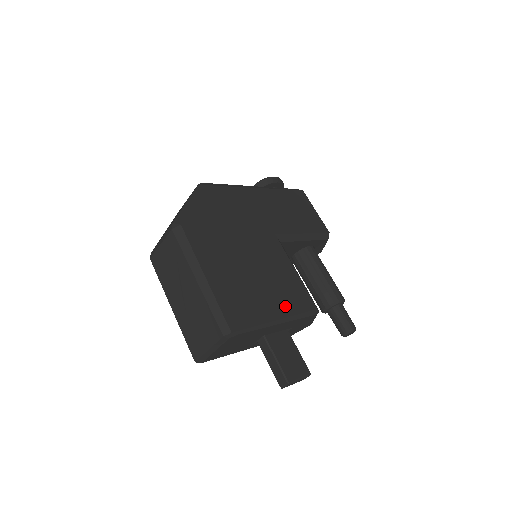
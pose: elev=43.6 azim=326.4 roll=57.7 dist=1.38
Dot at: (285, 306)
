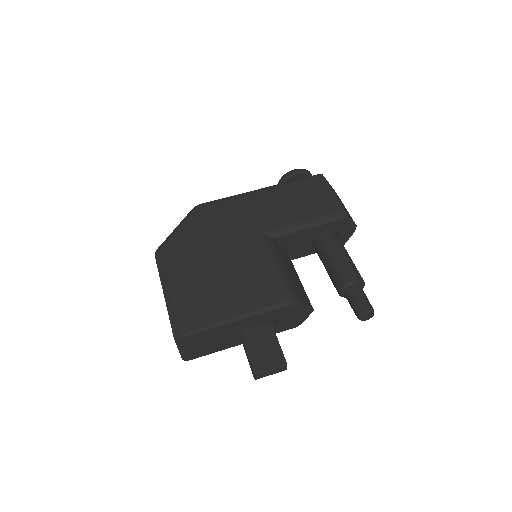
Dot at: (249, 302)
